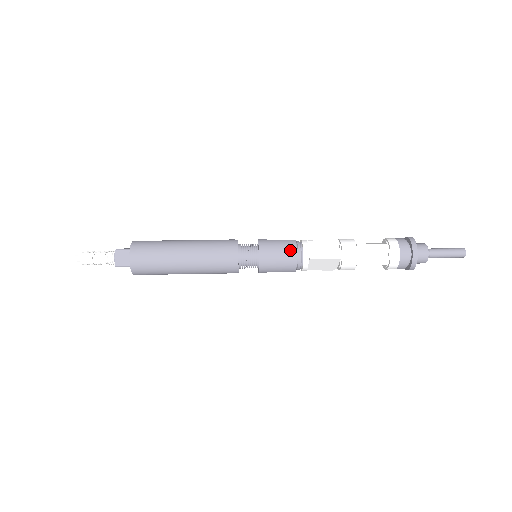
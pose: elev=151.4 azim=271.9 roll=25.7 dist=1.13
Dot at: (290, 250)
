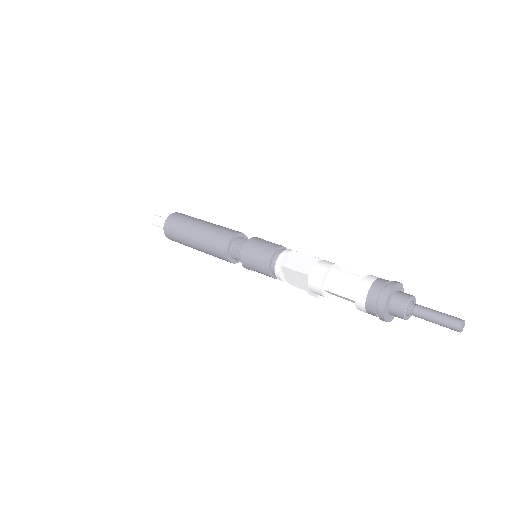
Dot at: (269, 251)
